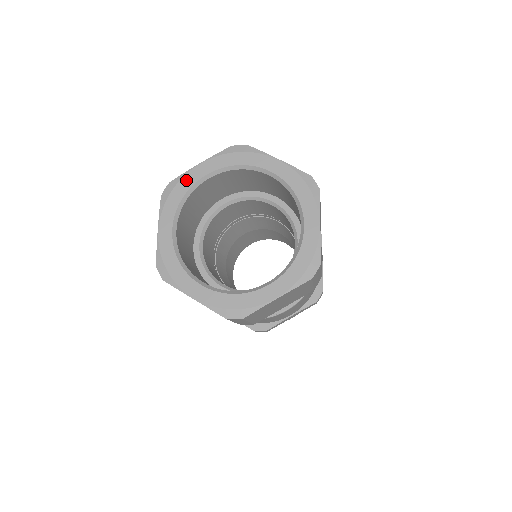
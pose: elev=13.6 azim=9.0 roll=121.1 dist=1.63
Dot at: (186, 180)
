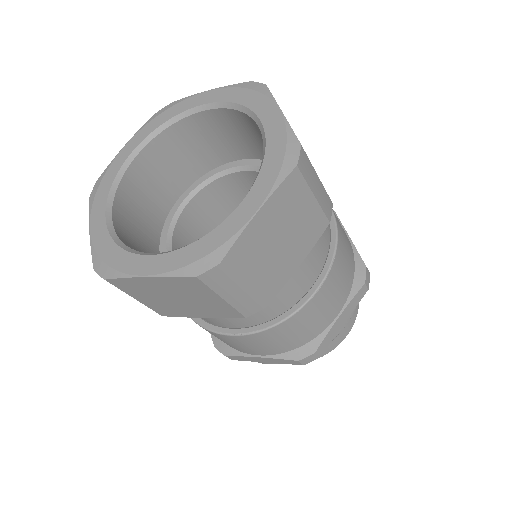
Dot at: (183, 104)
